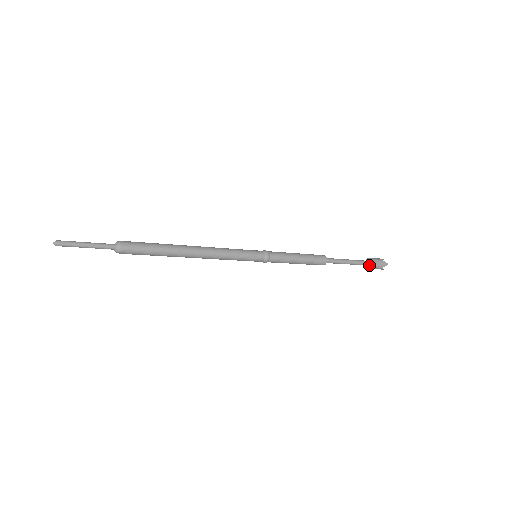
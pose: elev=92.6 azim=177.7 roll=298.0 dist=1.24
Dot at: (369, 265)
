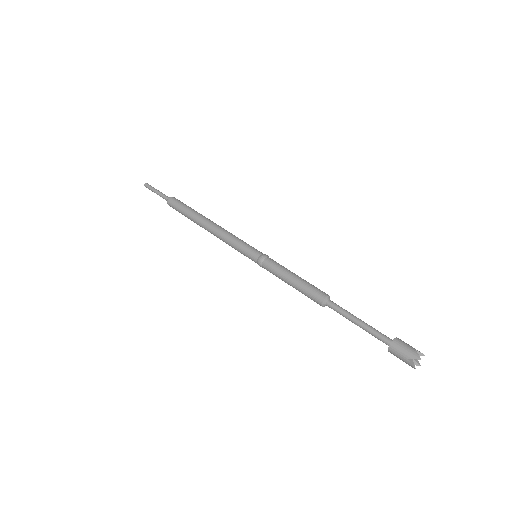
Dot at: (390, 345)
